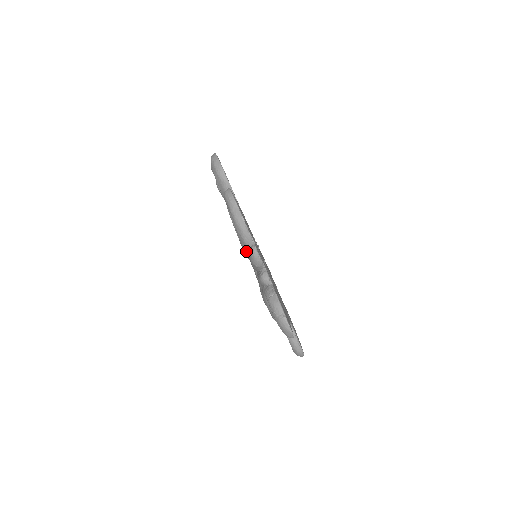
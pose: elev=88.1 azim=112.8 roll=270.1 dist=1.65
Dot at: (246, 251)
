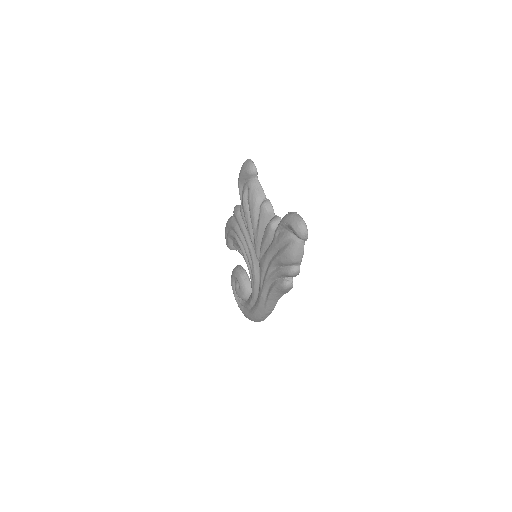
Dot at: (235, 225)
